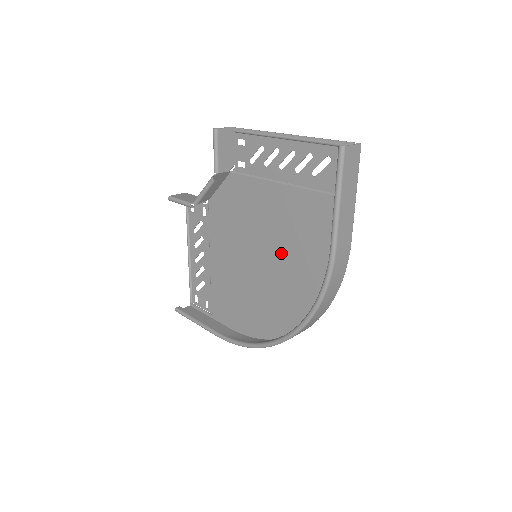
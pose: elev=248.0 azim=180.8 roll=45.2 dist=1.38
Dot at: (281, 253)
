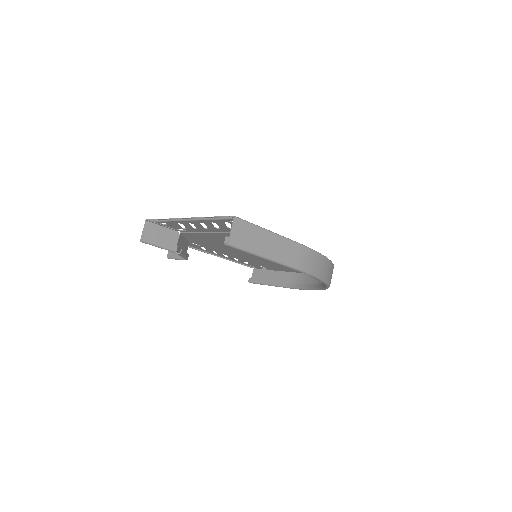
Dot at: occluded
